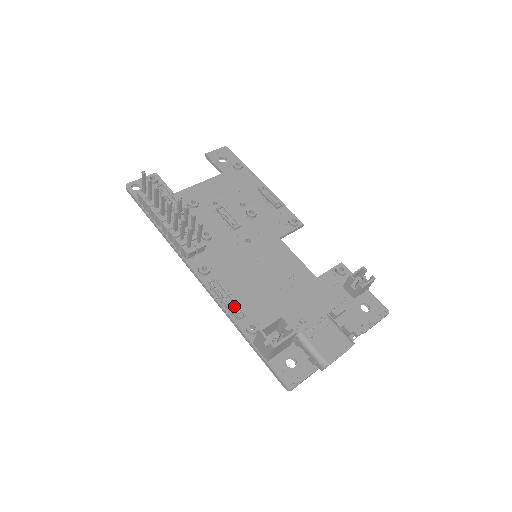
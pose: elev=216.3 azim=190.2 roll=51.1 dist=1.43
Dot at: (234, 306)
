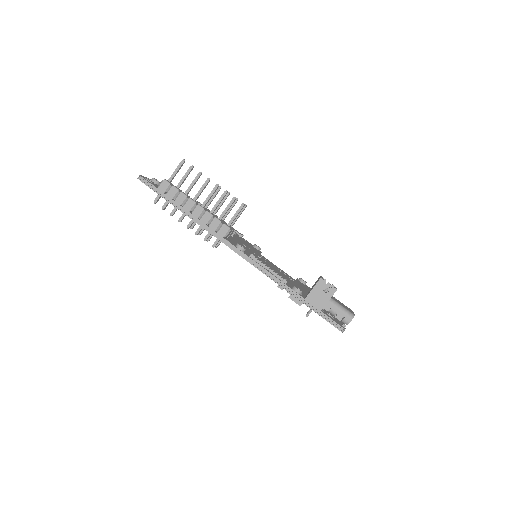
Dot at: (278, 274)
